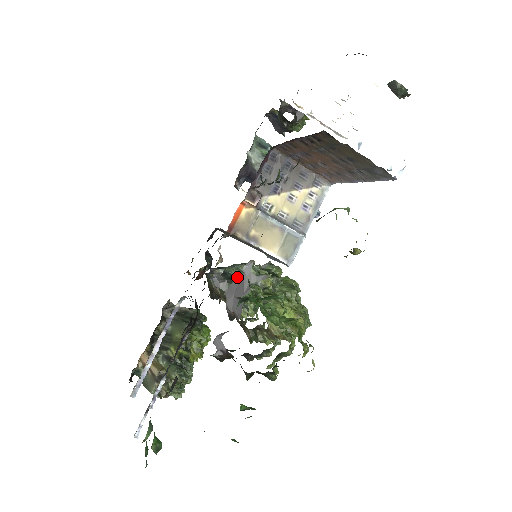
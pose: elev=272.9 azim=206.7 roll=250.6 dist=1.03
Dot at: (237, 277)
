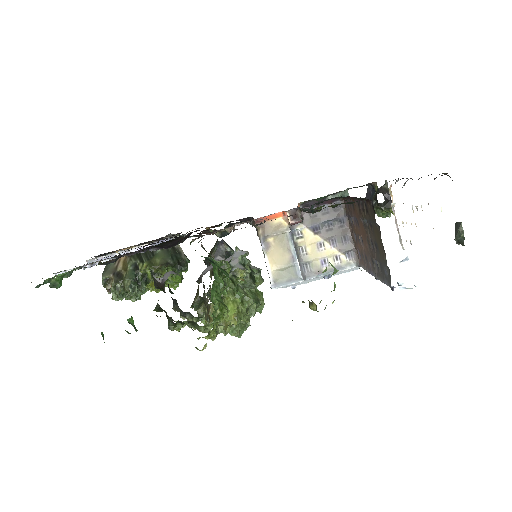
Dot at: occluded
